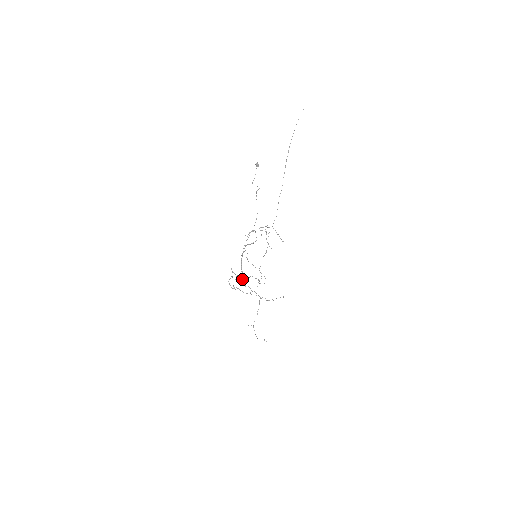
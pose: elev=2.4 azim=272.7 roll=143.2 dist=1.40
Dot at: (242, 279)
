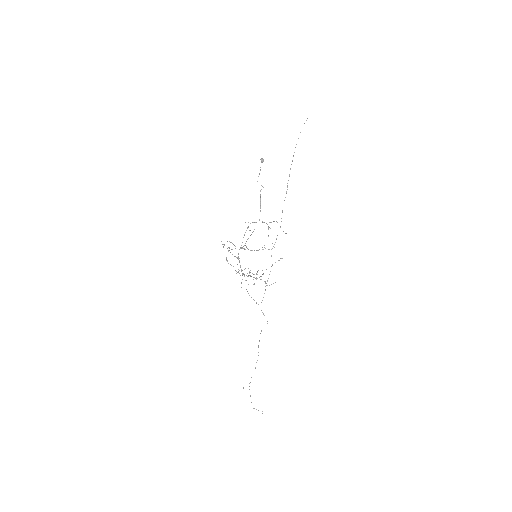
Dot at: occluded
